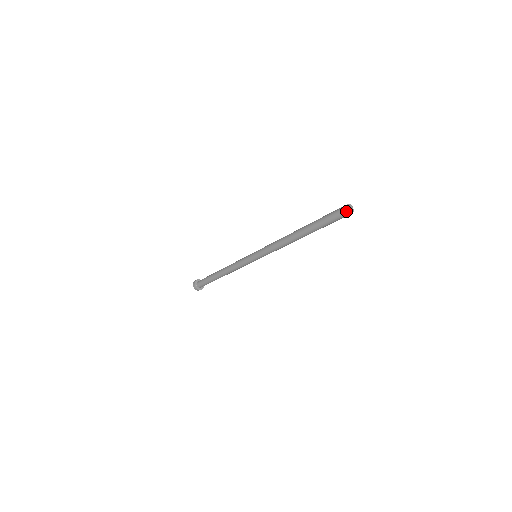
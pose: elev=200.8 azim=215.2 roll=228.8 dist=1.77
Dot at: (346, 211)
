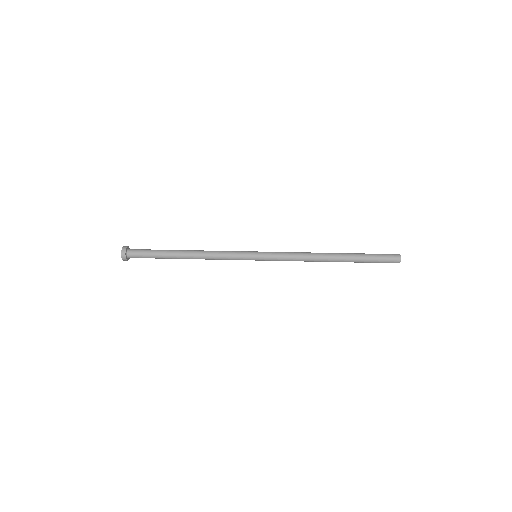
Dot at: occluded
